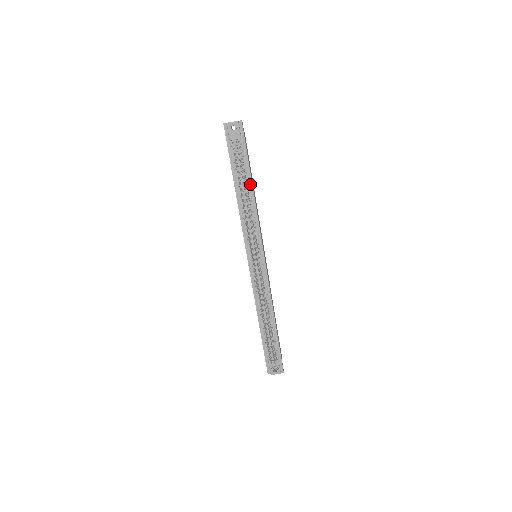
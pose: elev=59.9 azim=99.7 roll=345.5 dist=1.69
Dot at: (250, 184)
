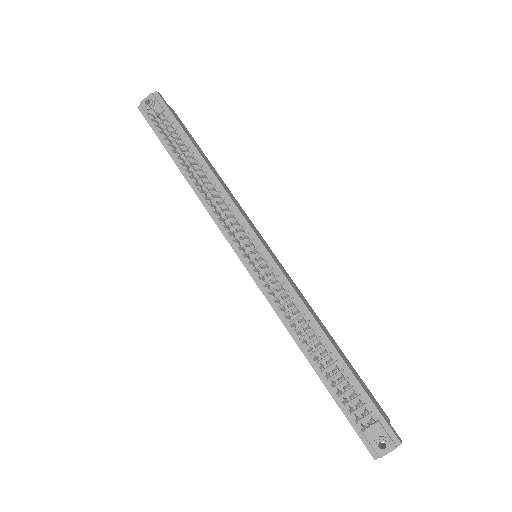
Dot at: (199, 158)
